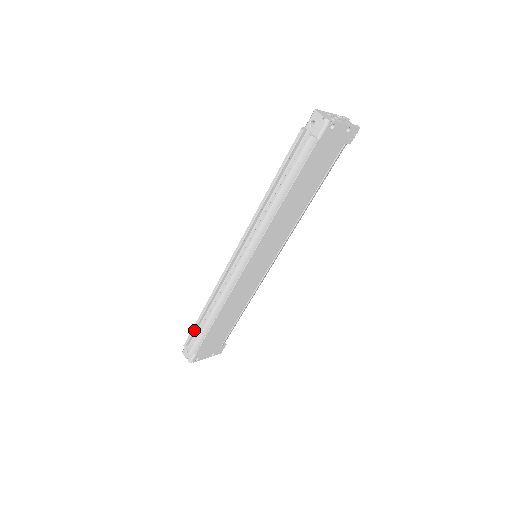
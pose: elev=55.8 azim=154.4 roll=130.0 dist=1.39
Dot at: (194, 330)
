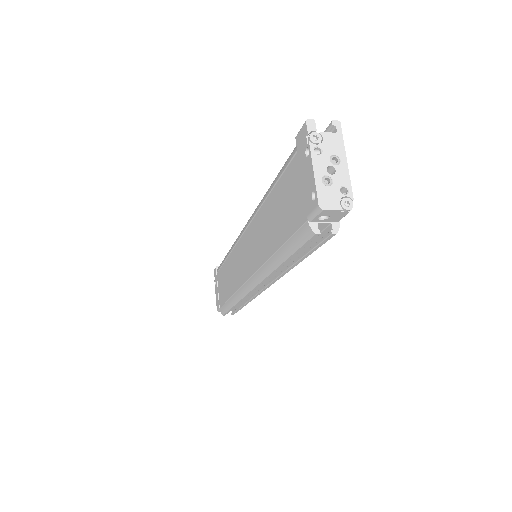
Dot at: occluded
